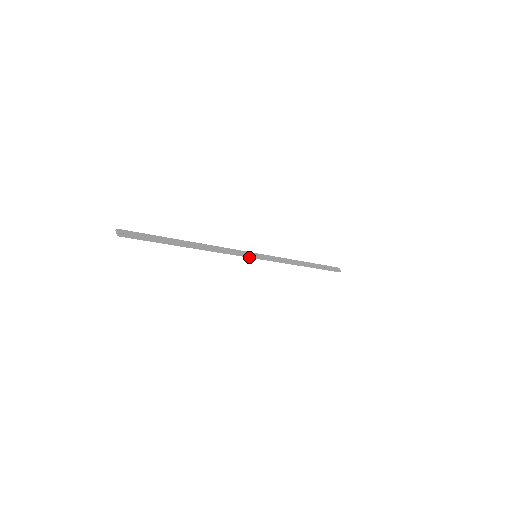
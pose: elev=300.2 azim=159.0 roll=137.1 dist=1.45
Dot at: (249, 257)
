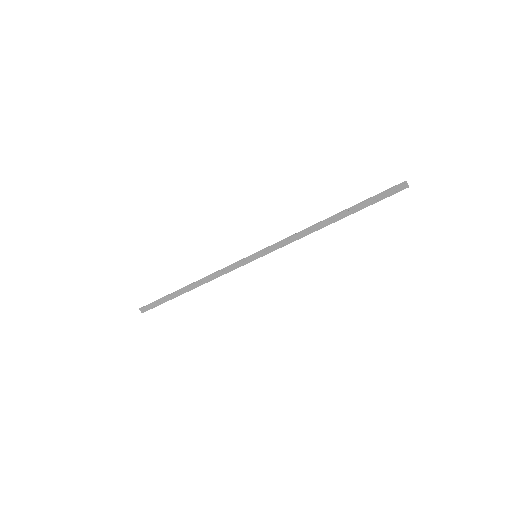
Dot at: (248, 262)
